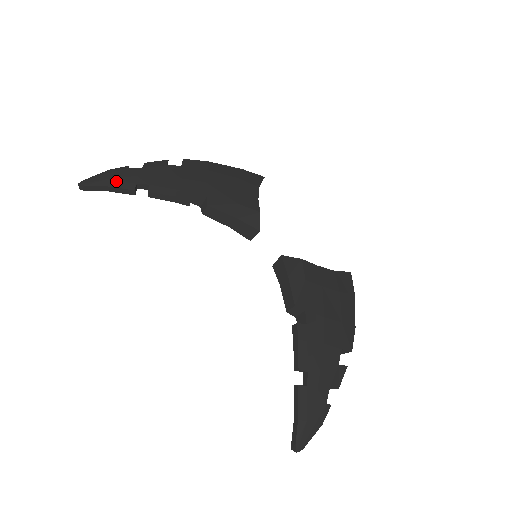
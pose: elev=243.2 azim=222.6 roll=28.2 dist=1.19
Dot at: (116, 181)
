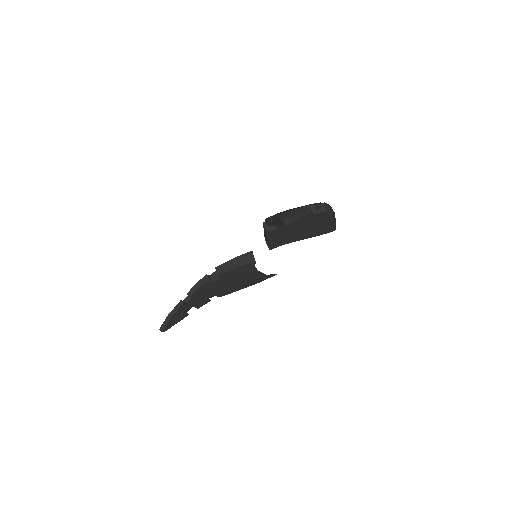
Dot at: occluded
